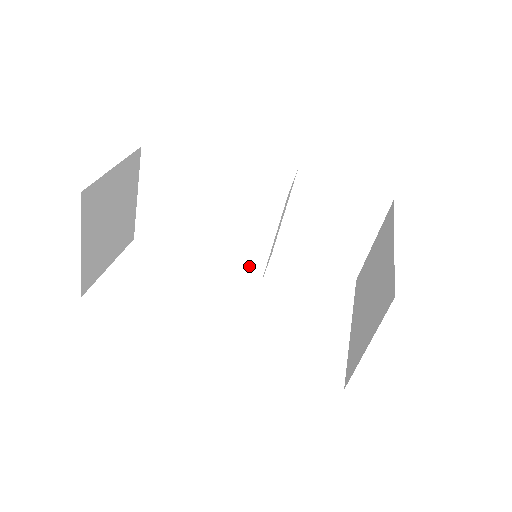
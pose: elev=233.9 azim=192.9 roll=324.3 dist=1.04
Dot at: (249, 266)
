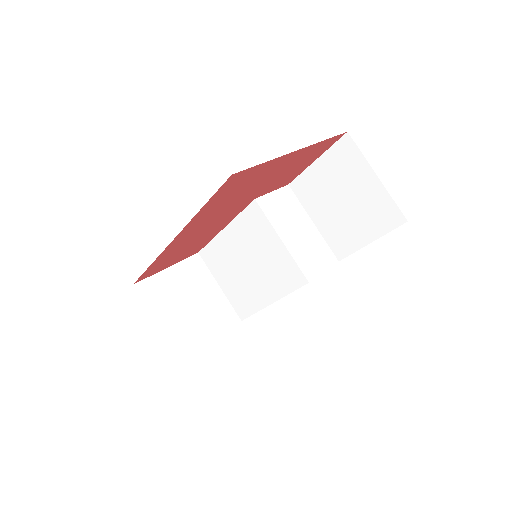
Dot at: (292, 277)
